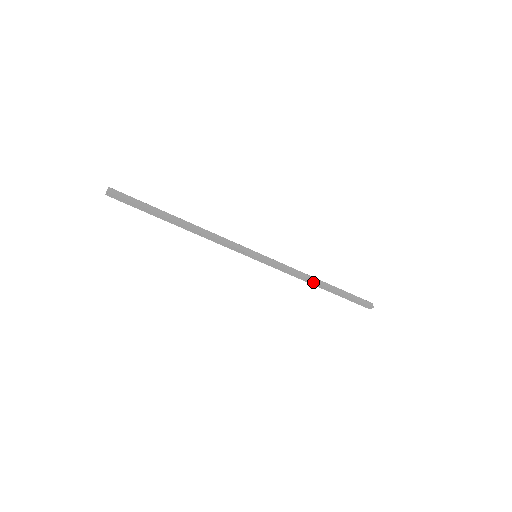
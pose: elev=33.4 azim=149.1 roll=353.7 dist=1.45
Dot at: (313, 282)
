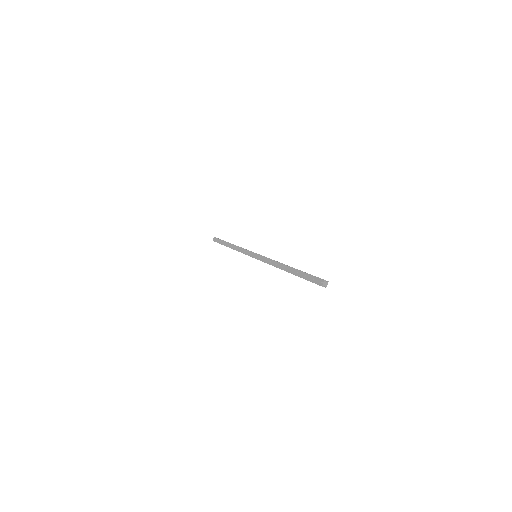
Dot at: (281, 265)
